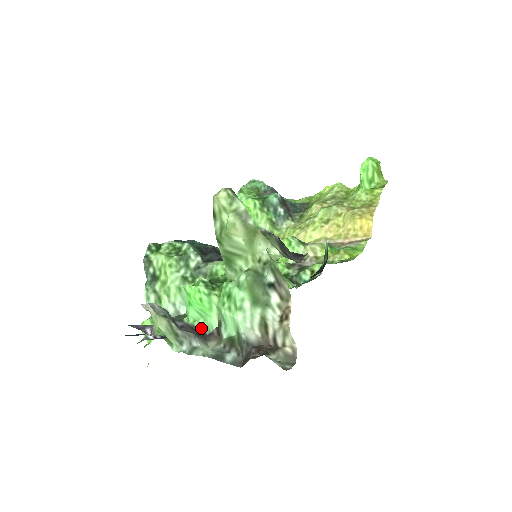
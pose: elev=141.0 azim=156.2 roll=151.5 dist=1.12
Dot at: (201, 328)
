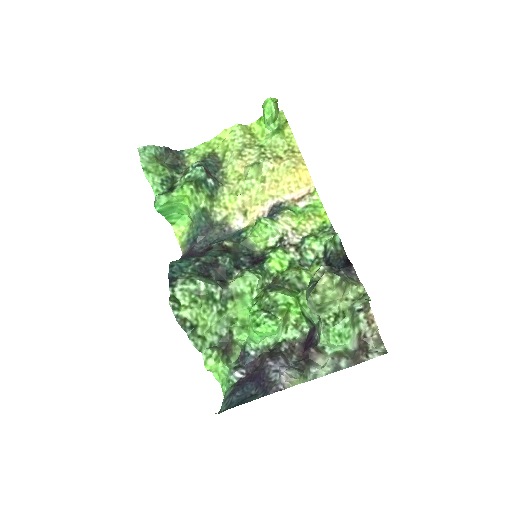
Dot at: (270, 344)
